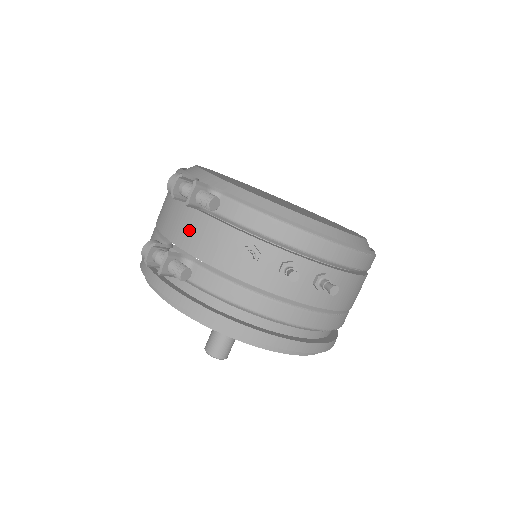
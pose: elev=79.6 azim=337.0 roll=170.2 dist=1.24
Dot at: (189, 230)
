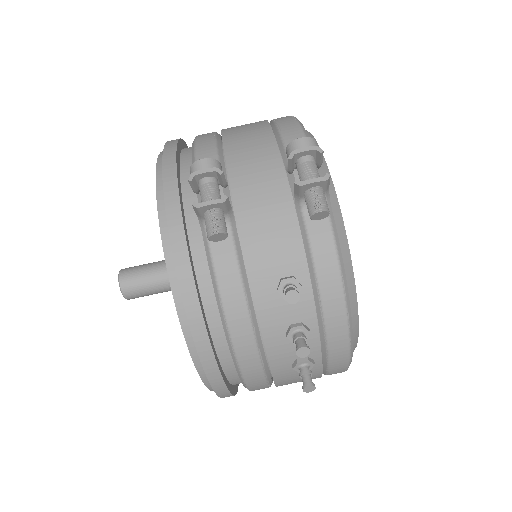
Dot at: (261, 197)
